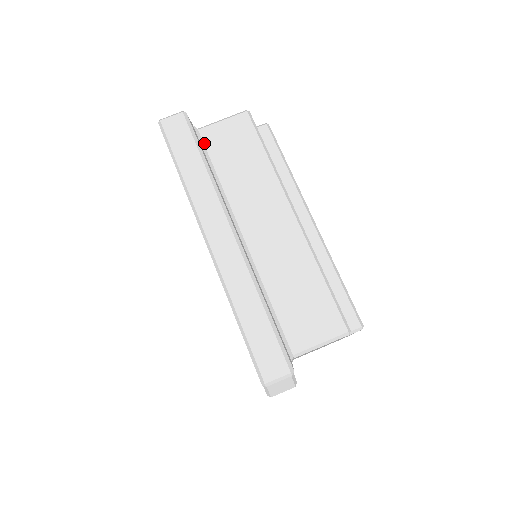
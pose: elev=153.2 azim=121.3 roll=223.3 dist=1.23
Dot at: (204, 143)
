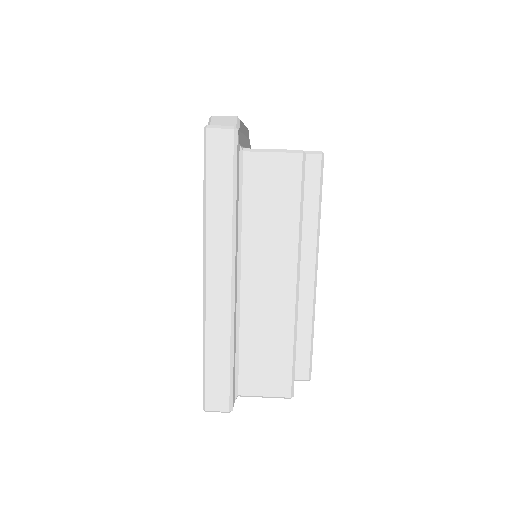
Dot at: (243, 170)
